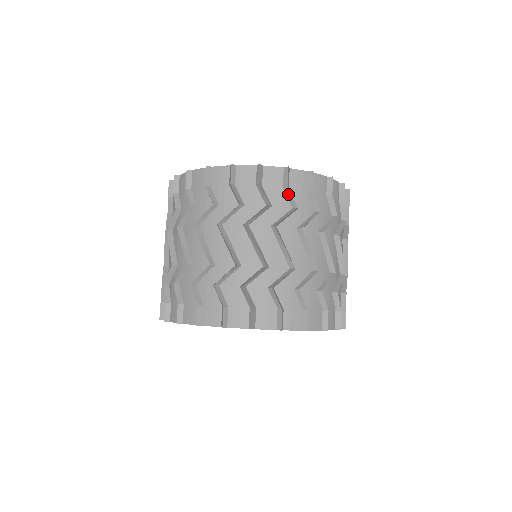
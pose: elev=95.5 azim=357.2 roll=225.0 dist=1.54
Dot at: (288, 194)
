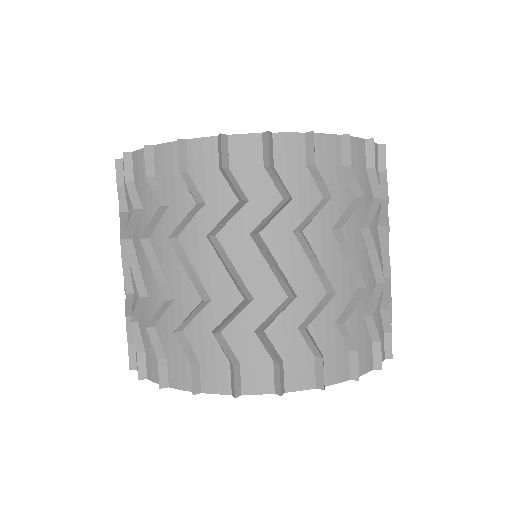
Dot at: (383, 181)
